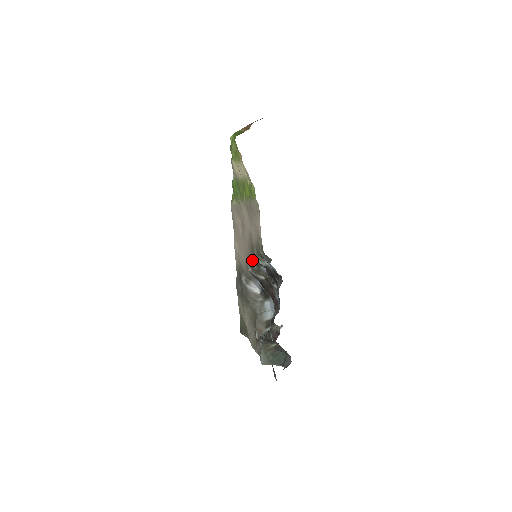
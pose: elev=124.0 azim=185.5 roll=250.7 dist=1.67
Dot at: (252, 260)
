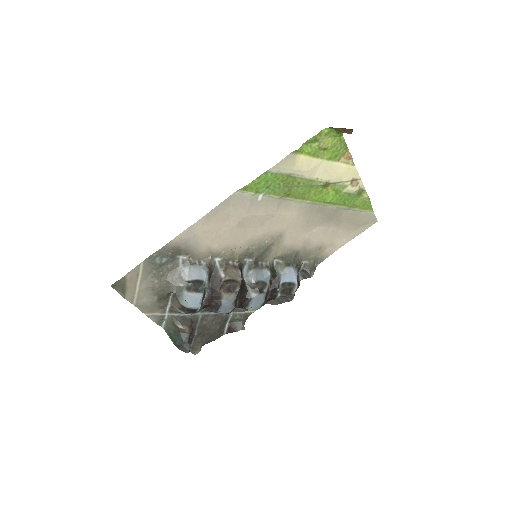
Dot at: (250, 256)
